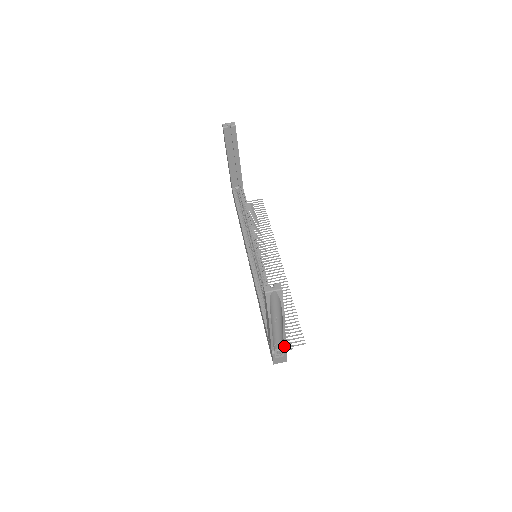
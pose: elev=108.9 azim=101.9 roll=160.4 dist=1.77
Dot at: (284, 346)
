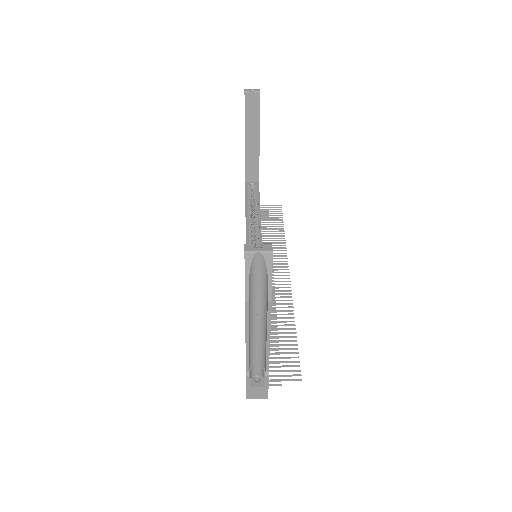
Dot at: (266, 368)
